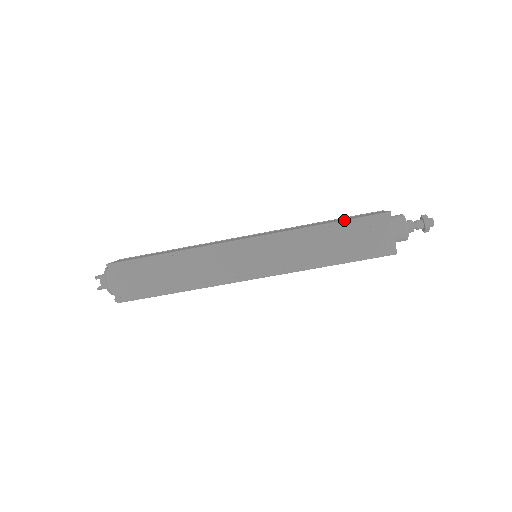
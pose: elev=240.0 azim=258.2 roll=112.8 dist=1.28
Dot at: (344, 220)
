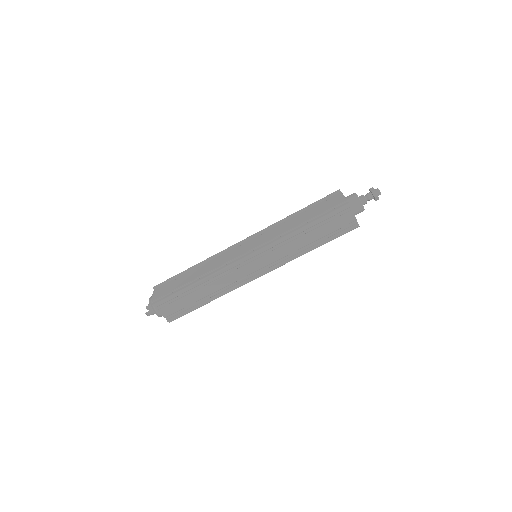
Dot at: (309, 205)
